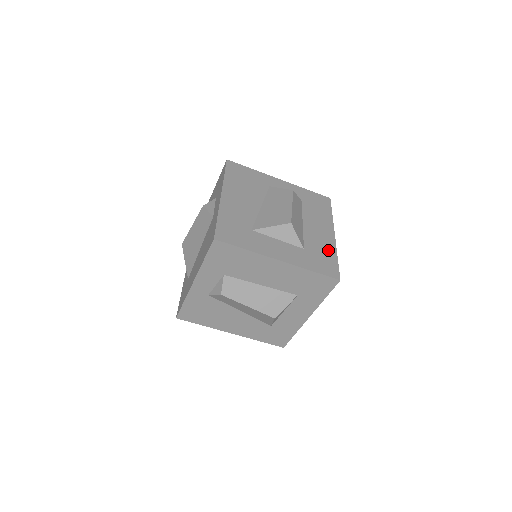
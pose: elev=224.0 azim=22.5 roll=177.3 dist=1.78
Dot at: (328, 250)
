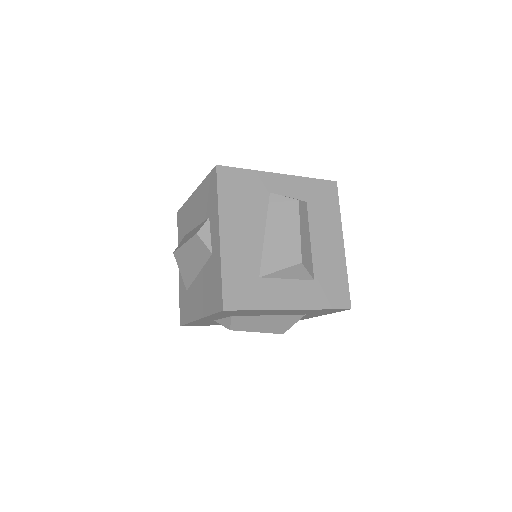
Dot at: (338, 270)
